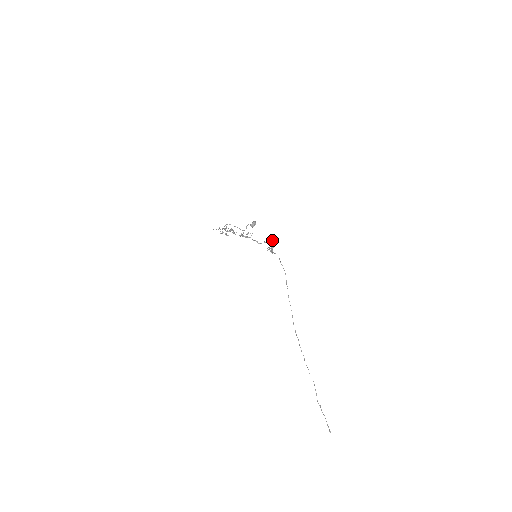
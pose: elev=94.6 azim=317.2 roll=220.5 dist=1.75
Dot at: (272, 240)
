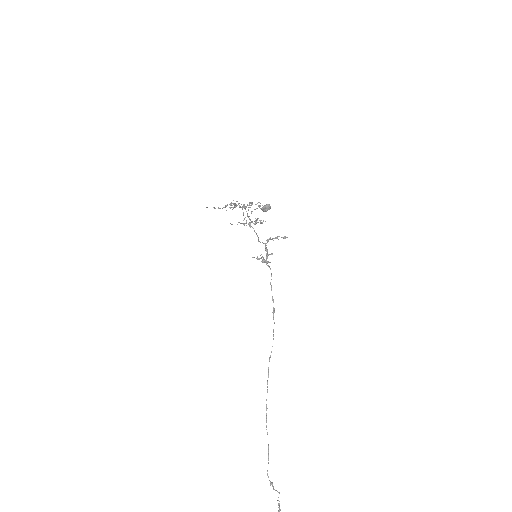
Dot at: (286, 237)
